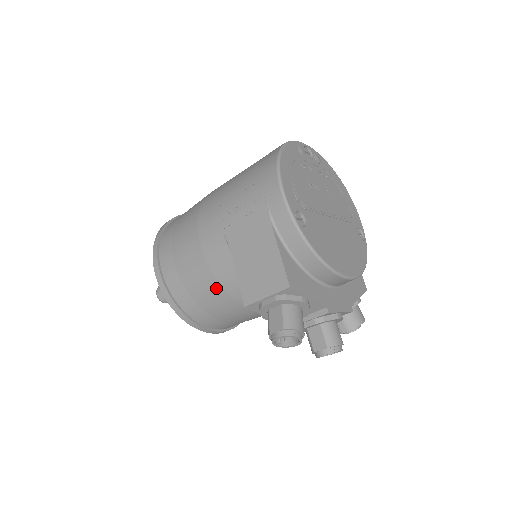
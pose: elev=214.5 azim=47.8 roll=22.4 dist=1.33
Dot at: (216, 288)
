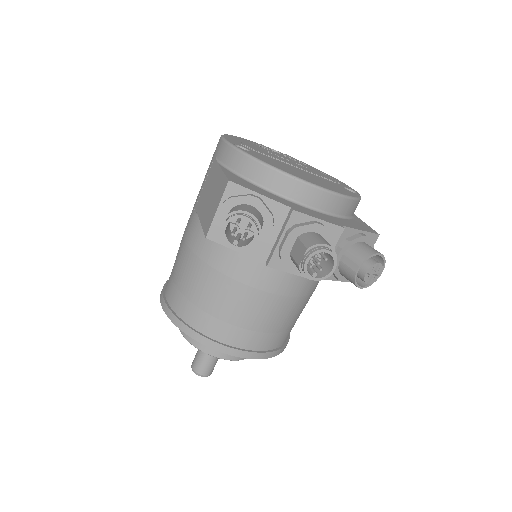
Dot at: (201, 268)
